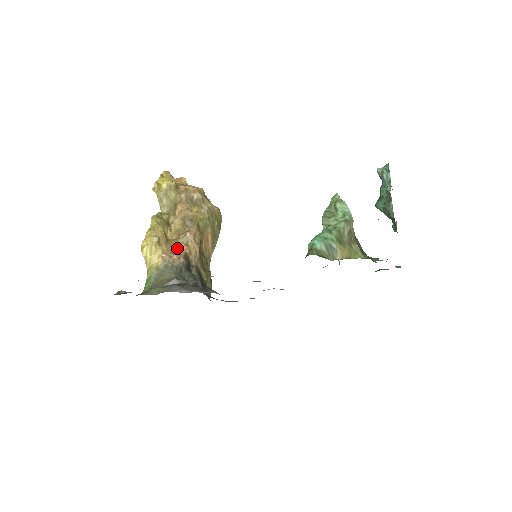
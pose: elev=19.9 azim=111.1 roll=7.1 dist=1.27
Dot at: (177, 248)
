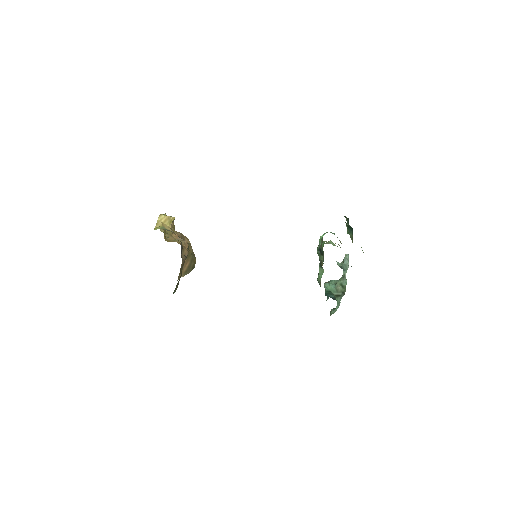
Dot at: (175, 241)
